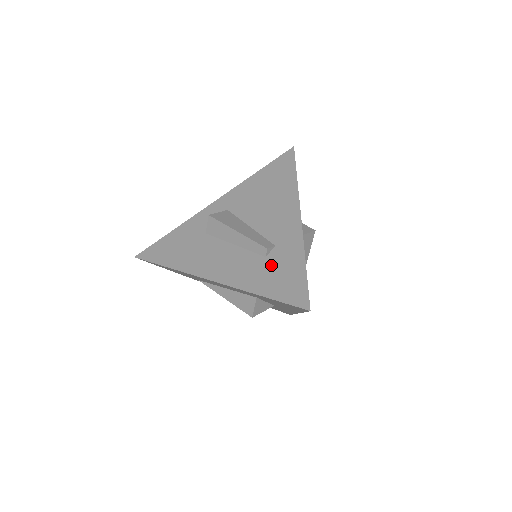
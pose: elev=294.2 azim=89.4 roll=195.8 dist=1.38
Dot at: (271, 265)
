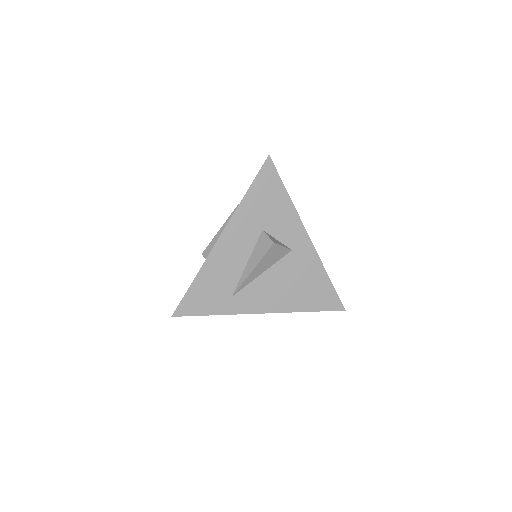
Dot at: occluded
